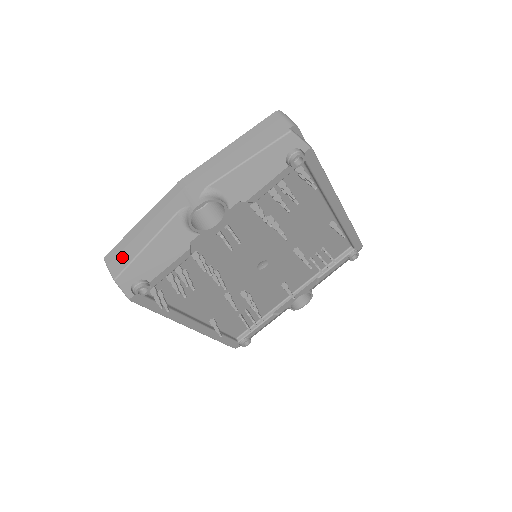
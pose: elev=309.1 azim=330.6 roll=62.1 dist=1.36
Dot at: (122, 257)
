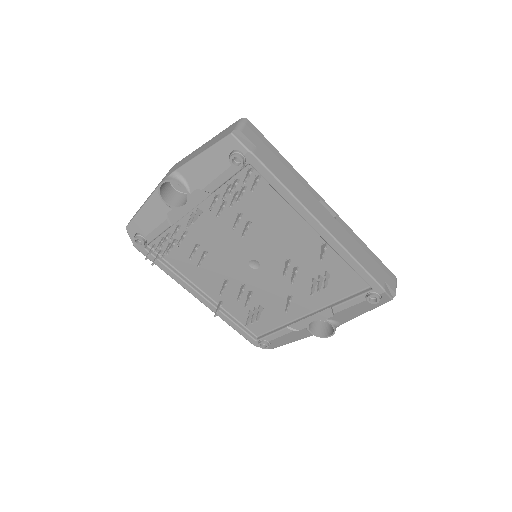
Dot at: occluded
